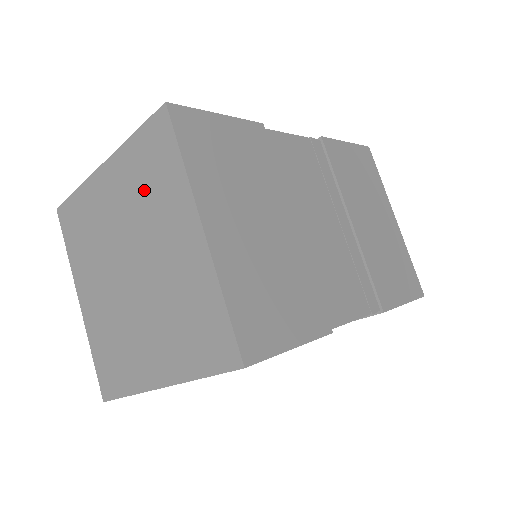
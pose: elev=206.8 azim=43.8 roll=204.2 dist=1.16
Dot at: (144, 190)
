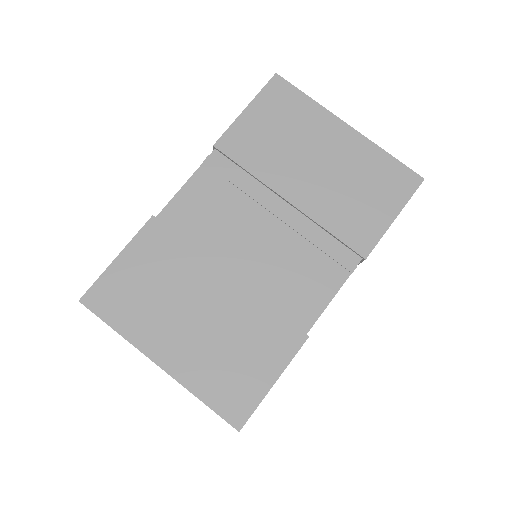
Dot at: occluded
